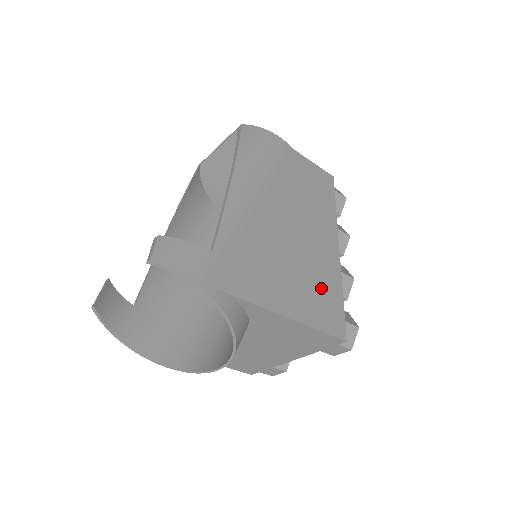
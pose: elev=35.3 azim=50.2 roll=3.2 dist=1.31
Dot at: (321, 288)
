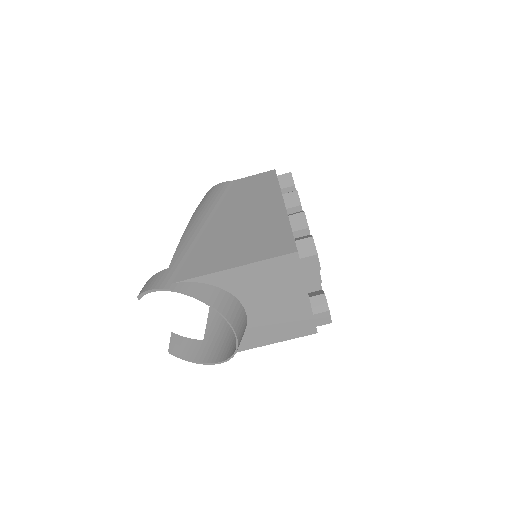
Dot at: (266, 236)
